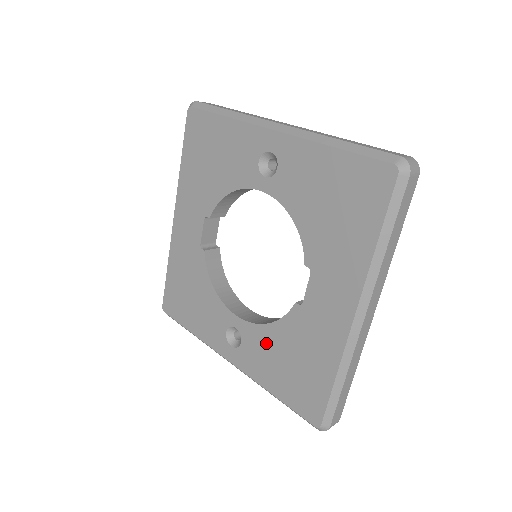
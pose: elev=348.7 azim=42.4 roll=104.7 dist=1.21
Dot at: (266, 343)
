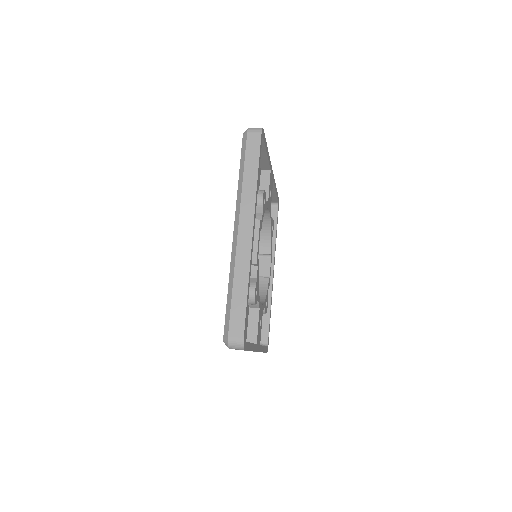
Dot at: occluded
